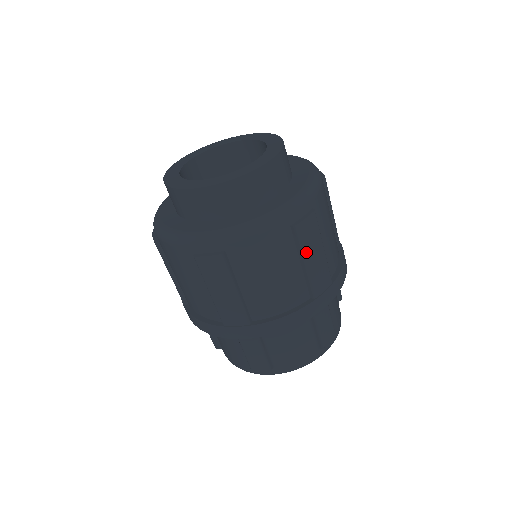
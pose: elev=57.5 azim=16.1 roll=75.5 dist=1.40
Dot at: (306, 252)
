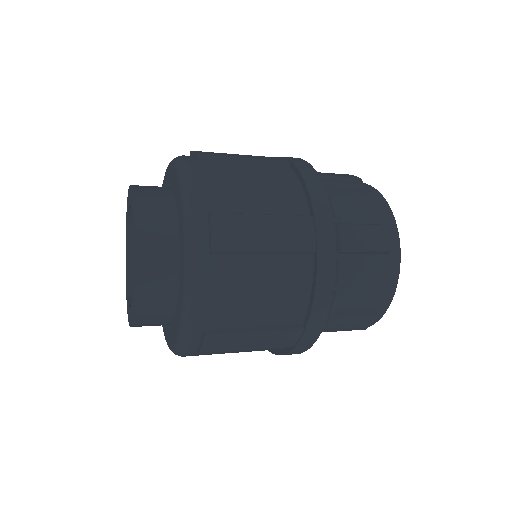
Dot at: (252, 245)
